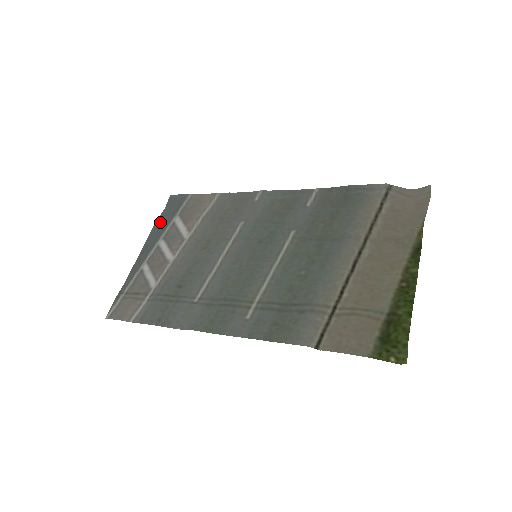
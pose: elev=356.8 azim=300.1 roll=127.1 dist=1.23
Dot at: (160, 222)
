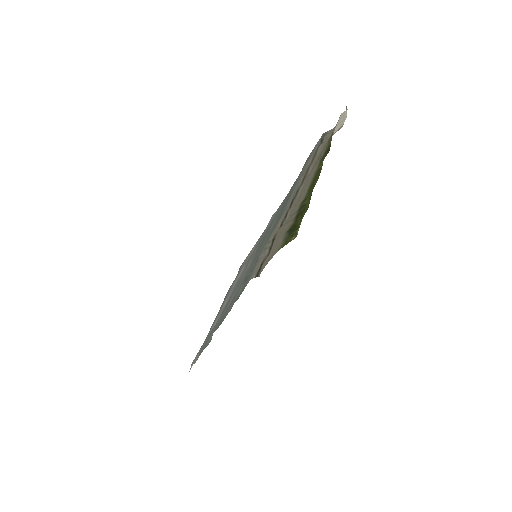
Dot at: (229, 289)
